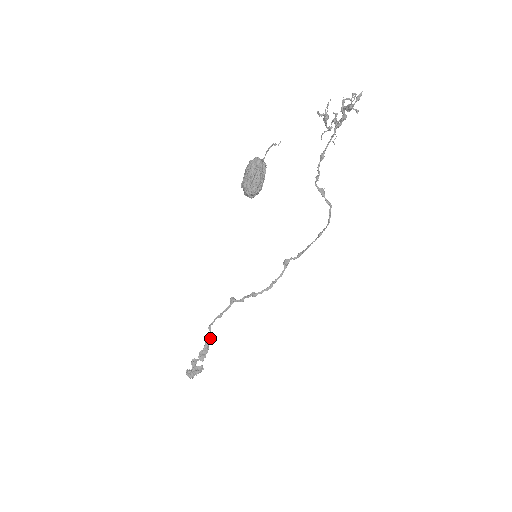
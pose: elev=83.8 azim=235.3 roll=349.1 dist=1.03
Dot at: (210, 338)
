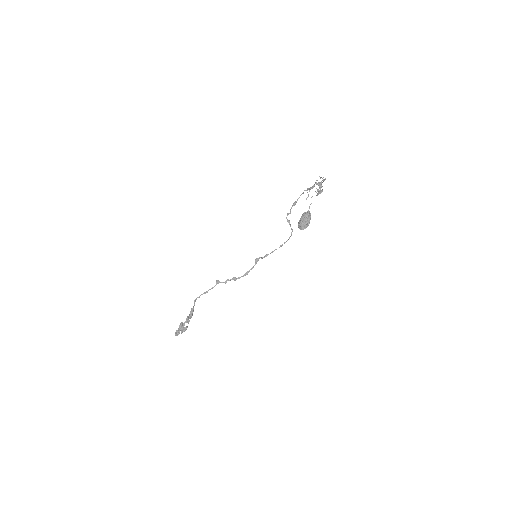
Dot at: occluded
